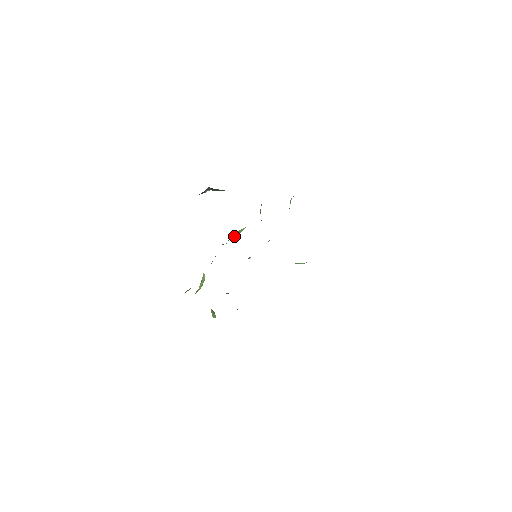
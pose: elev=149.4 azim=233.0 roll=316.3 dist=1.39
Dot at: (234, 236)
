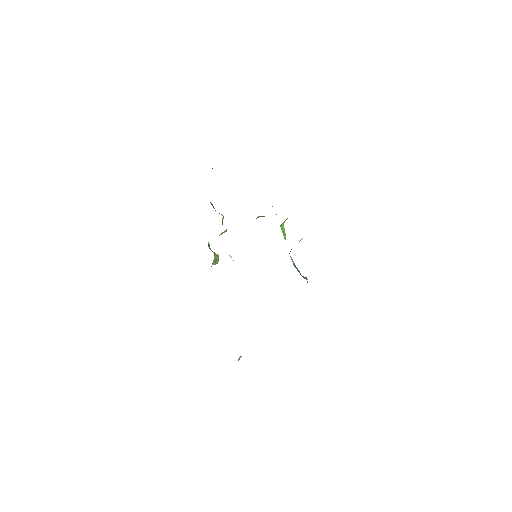
Dot at: (263, 216)
